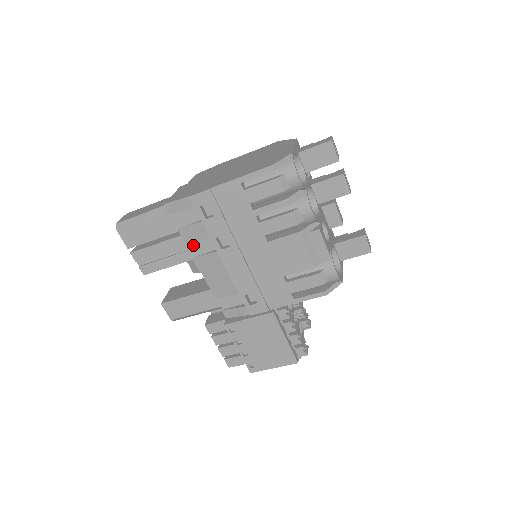
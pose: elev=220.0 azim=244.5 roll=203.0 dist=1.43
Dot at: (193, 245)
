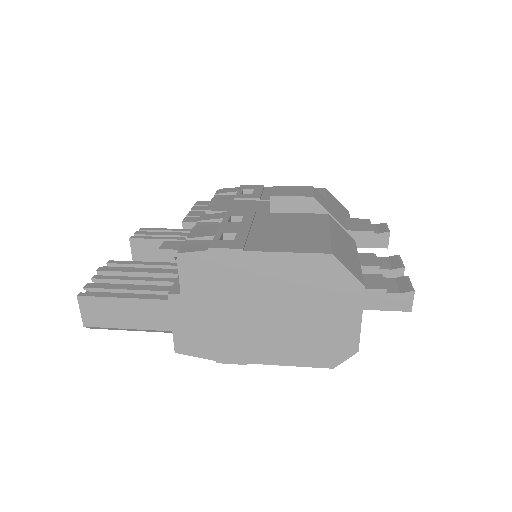
Dot at: occluded
